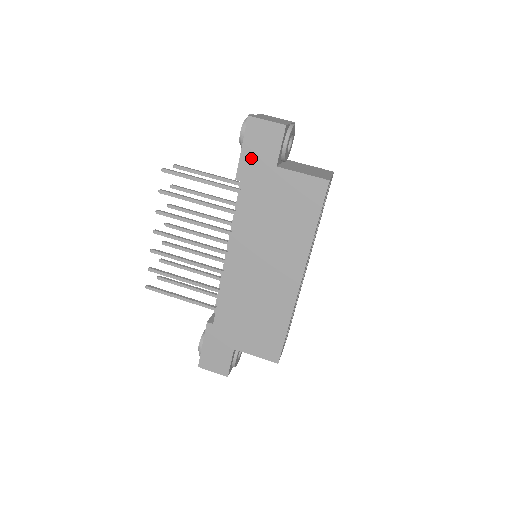
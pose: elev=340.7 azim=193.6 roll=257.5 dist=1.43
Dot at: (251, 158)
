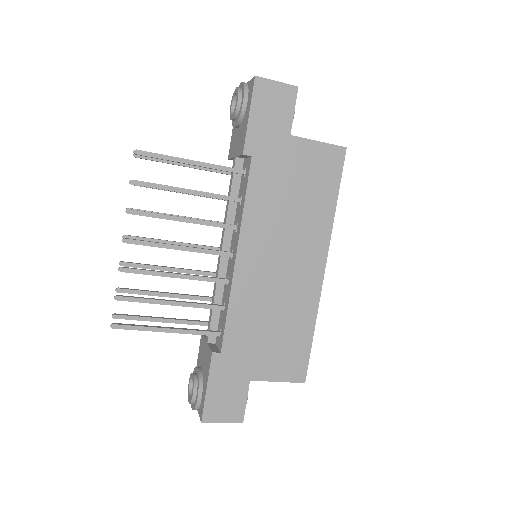
Dot at: (261, 126)
